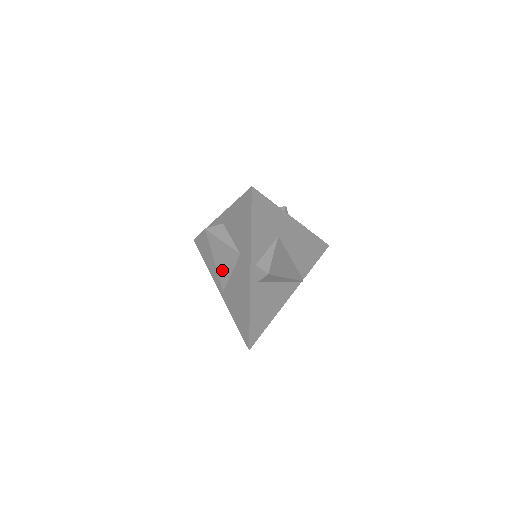
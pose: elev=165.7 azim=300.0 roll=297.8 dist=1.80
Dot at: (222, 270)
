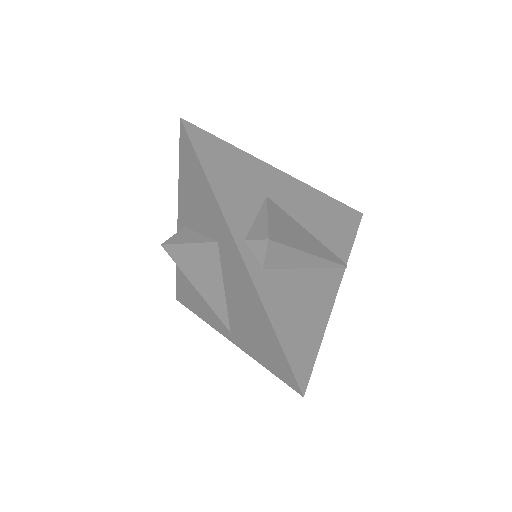
Dot at: (211, 295)
